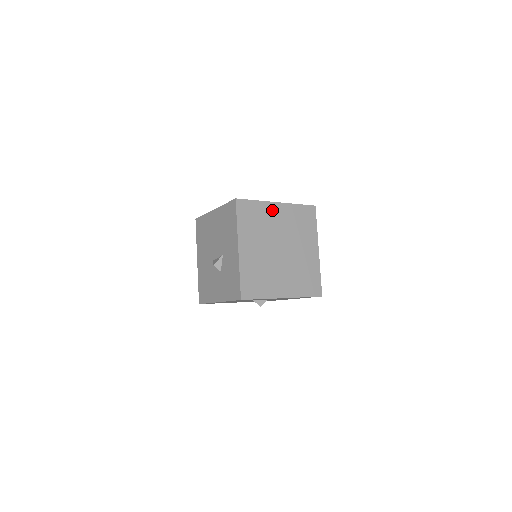
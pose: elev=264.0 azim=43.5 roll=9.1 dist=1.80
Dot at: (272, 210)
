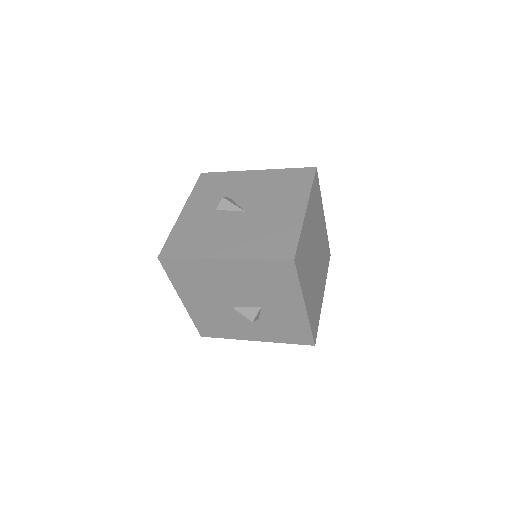
Dot at: (306, 225)
